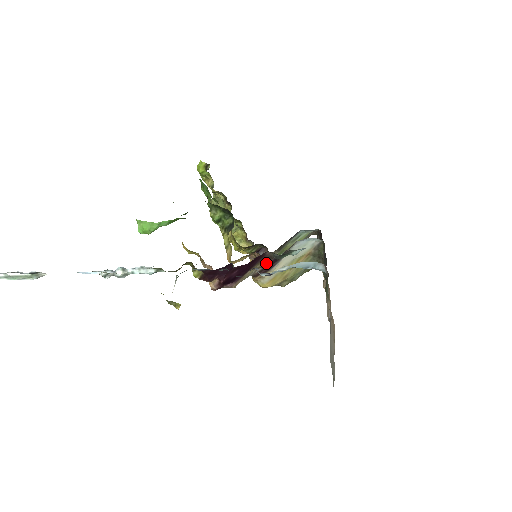
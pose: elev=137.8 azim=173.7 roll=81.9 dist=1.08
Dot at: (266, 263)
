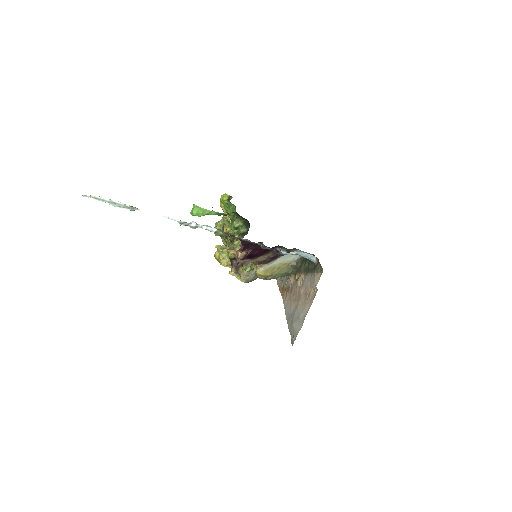
Dot at: (270, 256)
